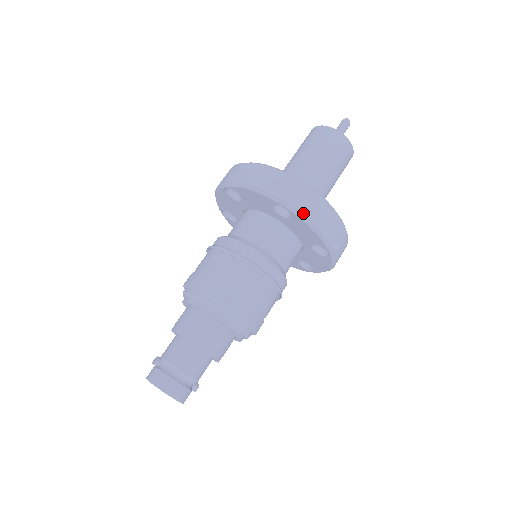
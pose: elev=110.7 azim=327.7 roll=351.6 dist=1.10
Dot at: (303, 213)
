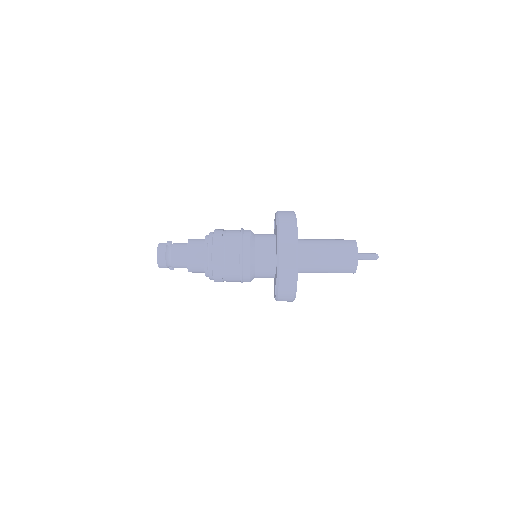
Dot at: (280, 273)
